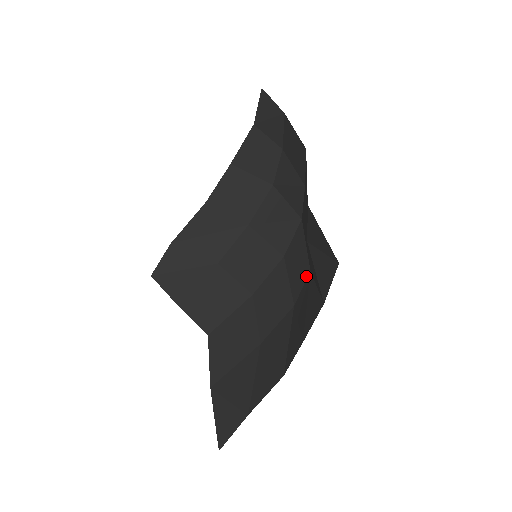
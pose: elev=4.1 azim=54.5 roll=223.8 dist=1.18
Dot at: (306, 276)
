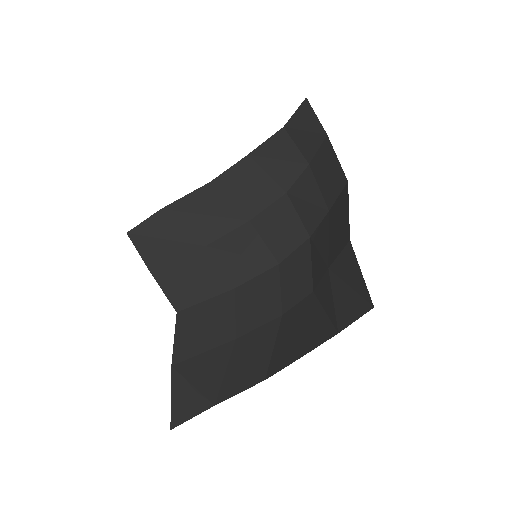
Dot at: (306, 294)
